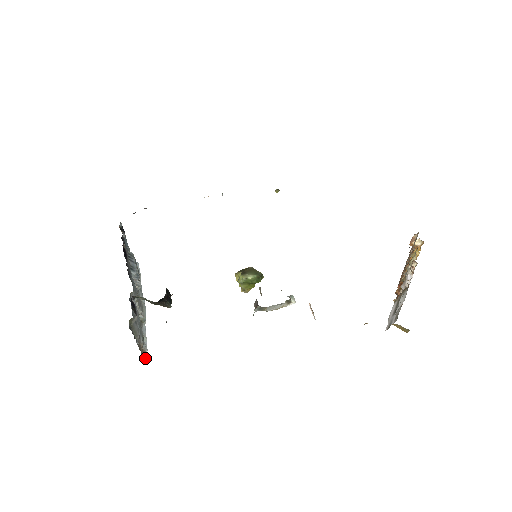
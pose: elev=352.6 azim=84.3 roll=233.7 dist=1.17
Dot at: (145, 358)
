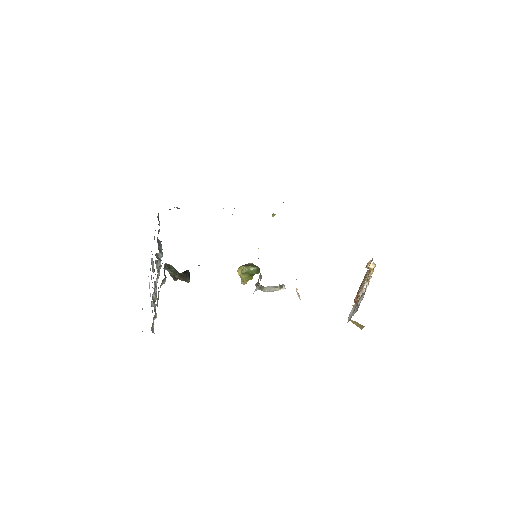
Dot at: (152, 331)
